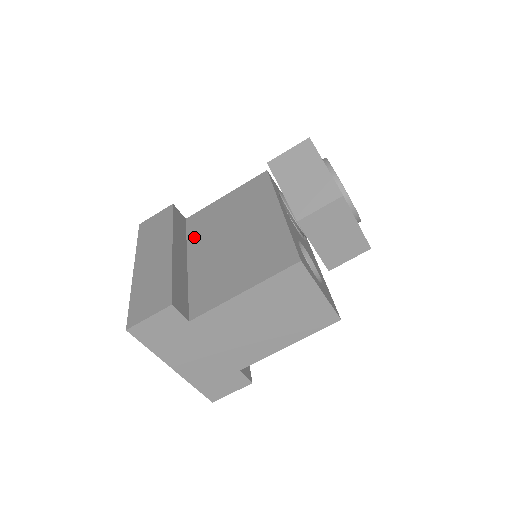
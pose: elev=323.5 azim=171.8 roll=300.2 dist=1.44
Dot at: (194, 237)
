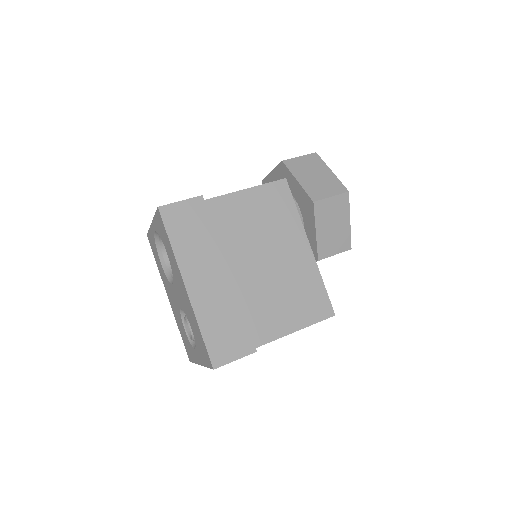
Dot at: (221, 240)
